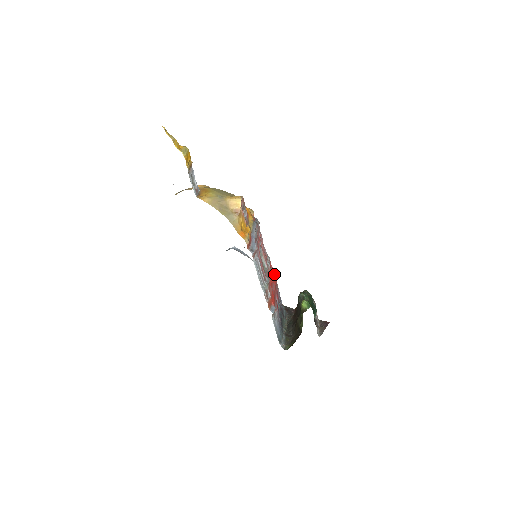
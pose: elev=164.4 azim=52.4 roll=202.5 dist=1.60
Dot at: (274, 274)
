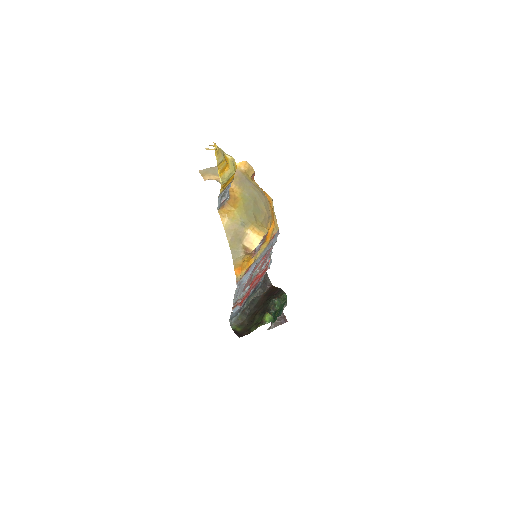
Dot at: (267, 267)
